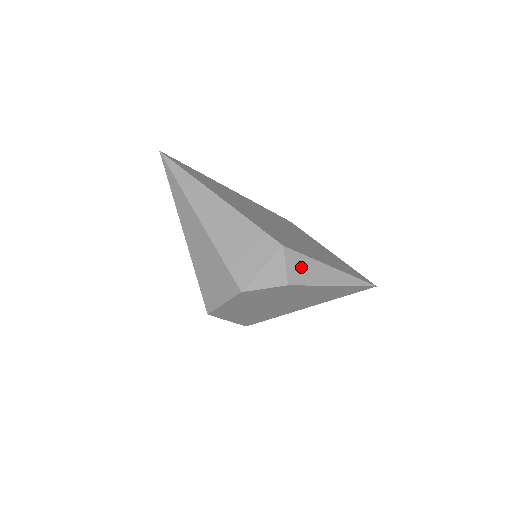
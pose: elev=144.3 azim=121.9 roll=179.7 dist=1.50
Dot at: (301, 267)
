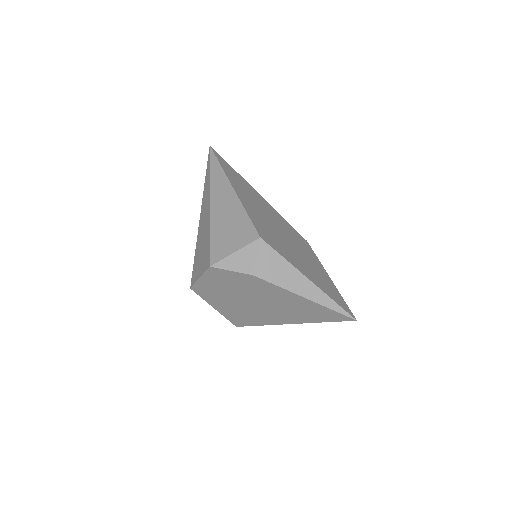
Dot at: (273, 264)
